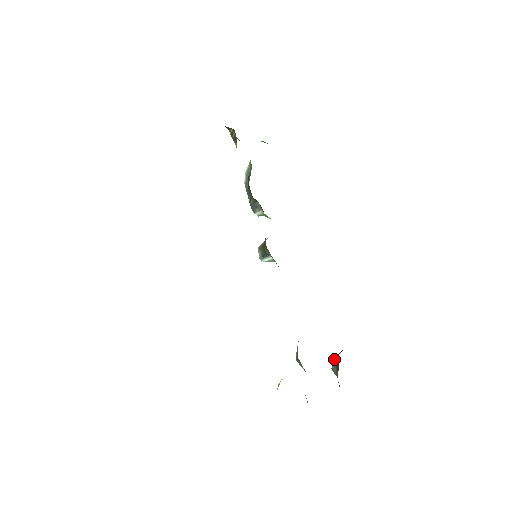
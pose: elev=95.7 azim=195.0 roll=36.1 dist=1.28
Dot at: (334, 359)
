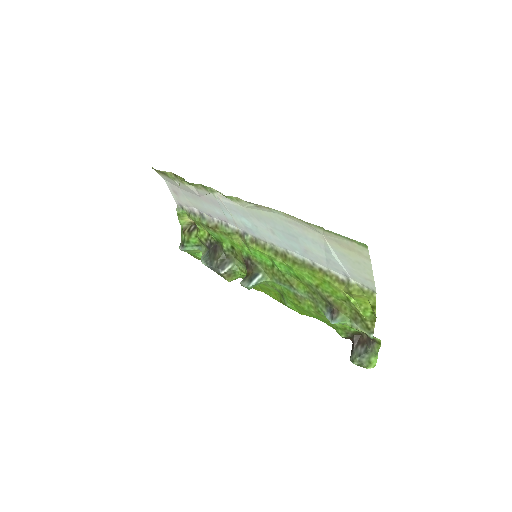
Dot at: (354, 342)
